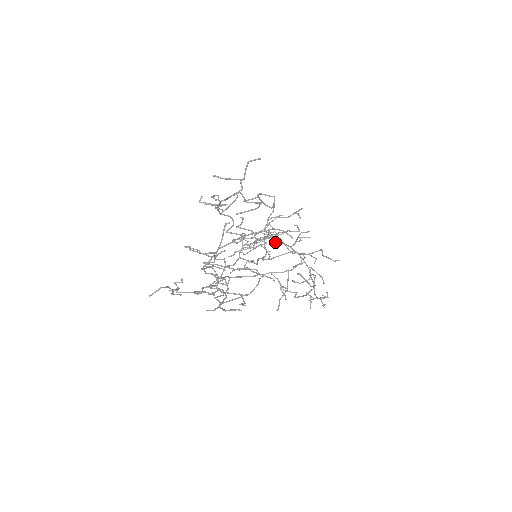
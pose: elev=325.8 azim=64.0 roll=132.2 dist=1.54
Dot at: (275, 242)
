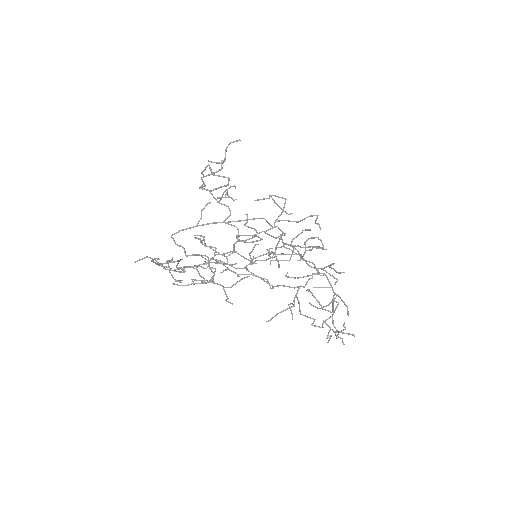
Dot at: (303, 260)
